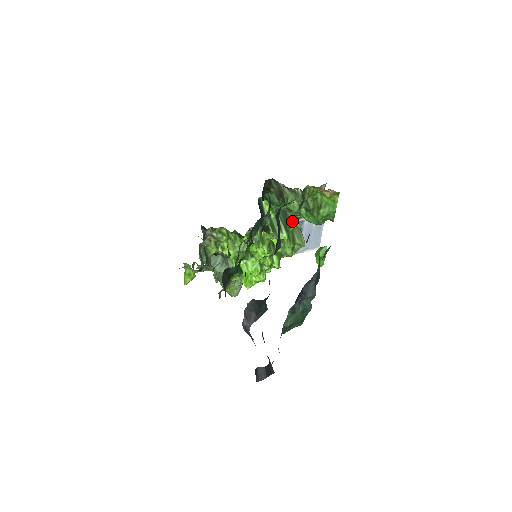
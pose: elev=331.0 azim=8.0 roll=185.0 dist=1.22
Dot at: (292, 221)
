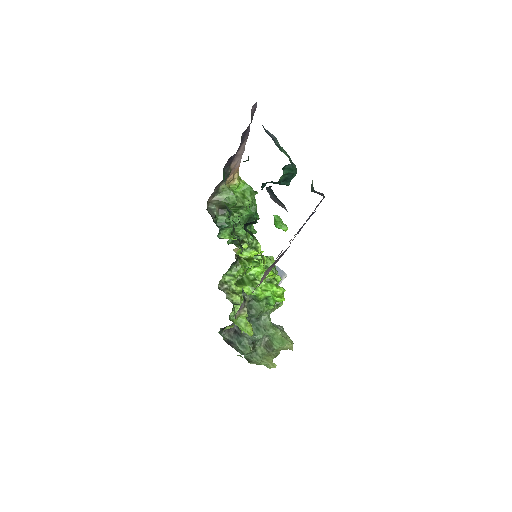
Dot at: occluded
